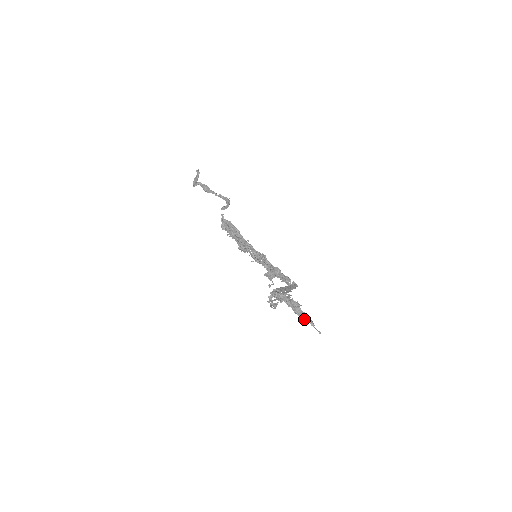
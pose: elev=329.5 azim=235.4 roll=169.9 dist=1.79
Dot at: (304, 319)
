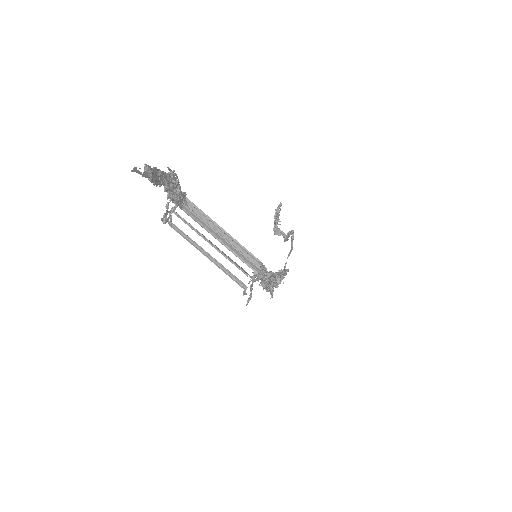
Dot at: occluded
